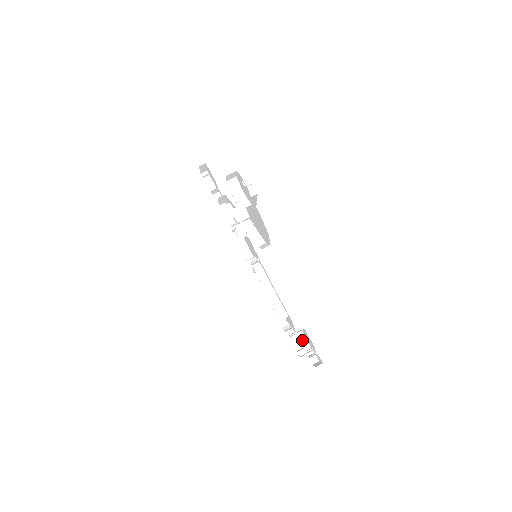
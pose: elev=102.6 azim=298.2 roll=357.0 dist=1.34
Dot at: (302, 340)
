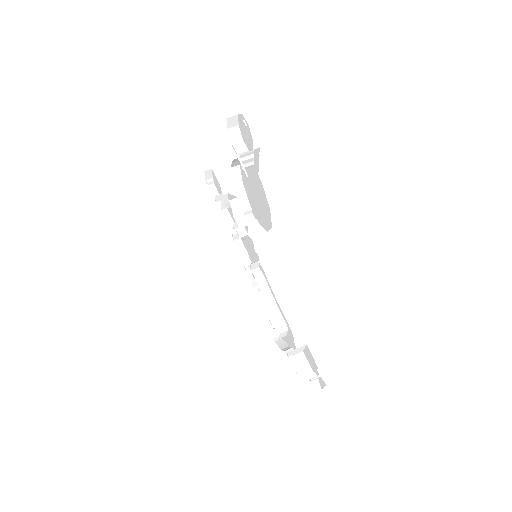
Dot at: (303, 363)
